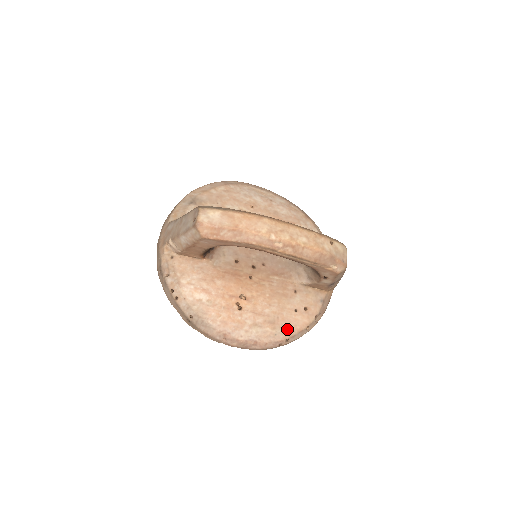
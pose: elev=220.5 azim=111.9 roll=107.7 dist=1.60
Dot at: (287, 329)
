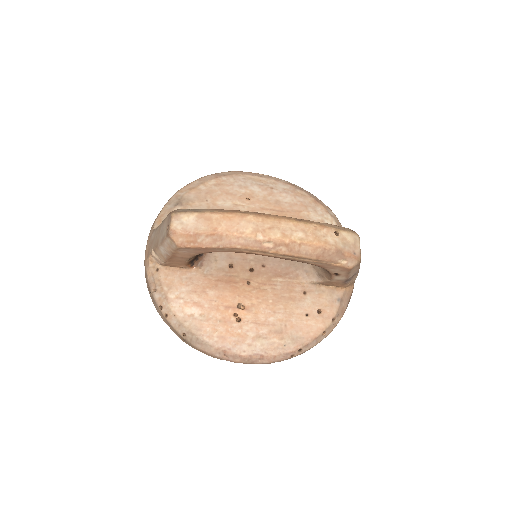
Dot at: (298, 338)
